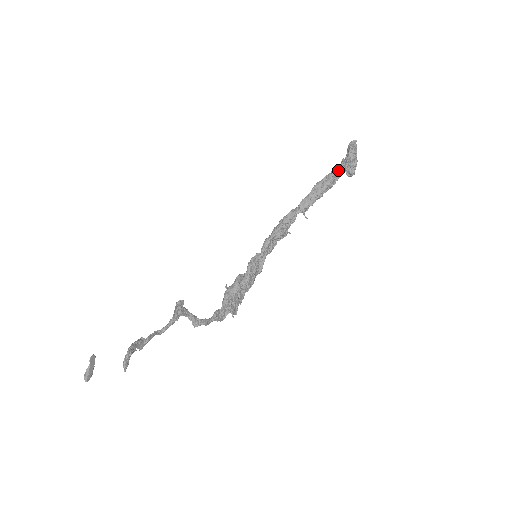
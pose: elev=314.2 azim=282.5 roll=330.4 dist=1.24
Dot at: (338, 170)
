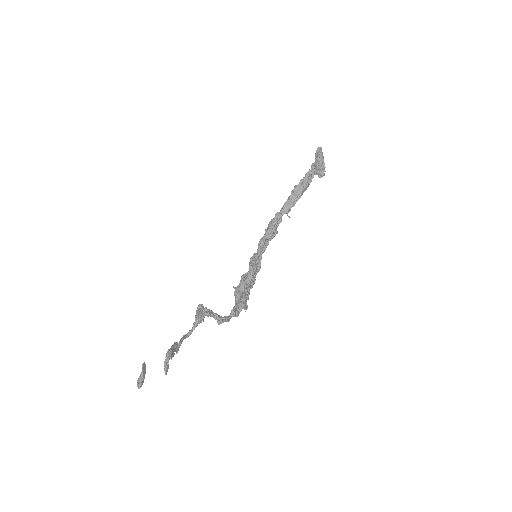
Dot at: (310, 174)
